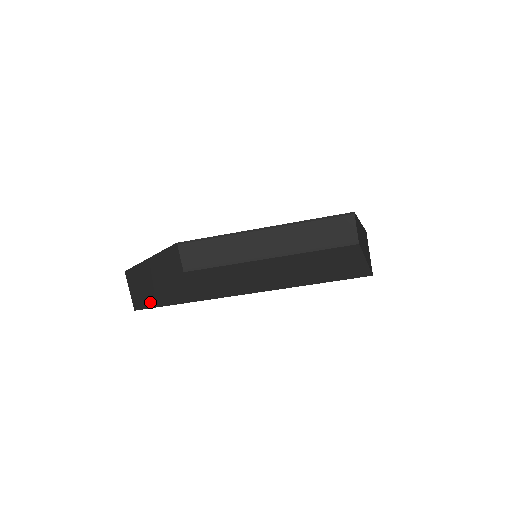
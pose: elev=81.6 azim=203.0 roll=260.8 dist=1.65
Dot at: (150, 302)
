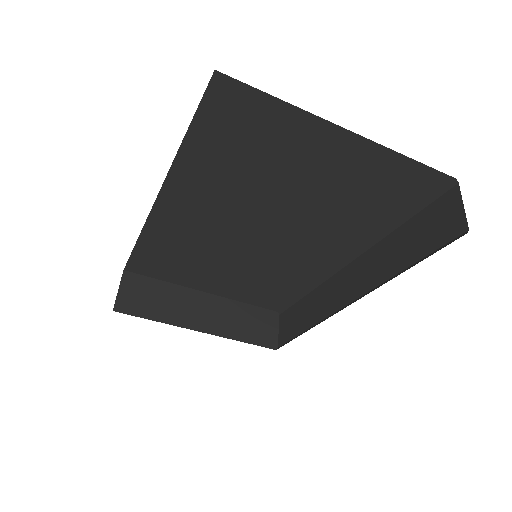
Dot at: occluded
